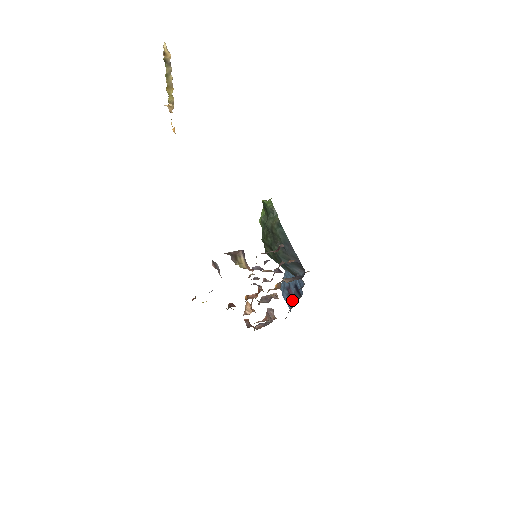
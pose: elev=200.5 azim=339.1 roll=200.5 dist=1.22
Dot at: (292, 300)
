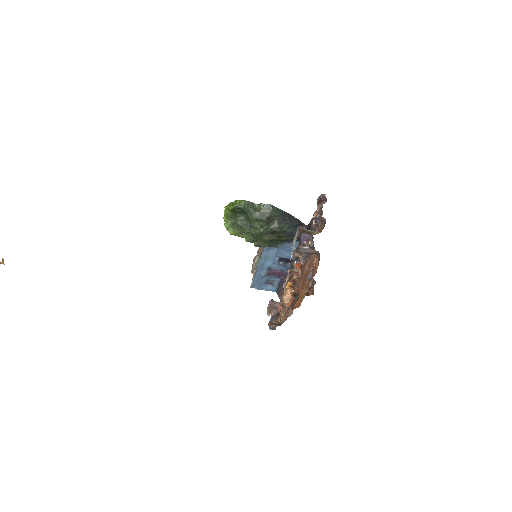
Dot at: (281, 276)
